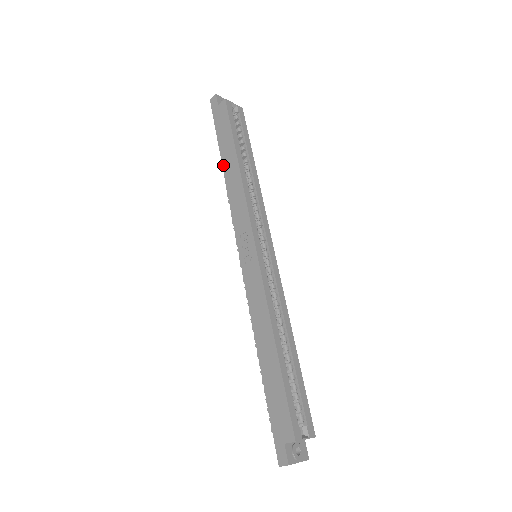
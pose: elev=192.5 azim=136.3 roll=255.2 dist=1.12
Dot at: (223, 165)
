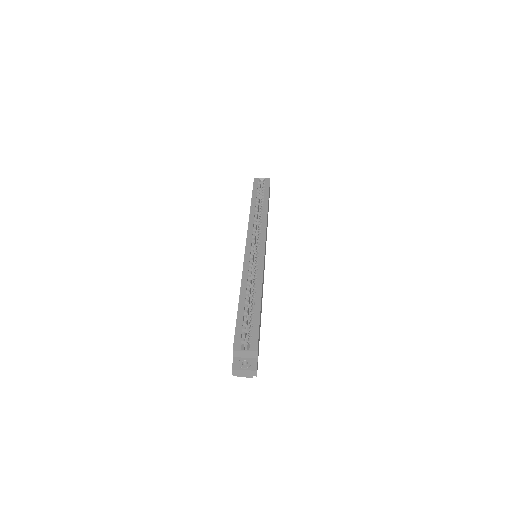
Dot at: occluded
